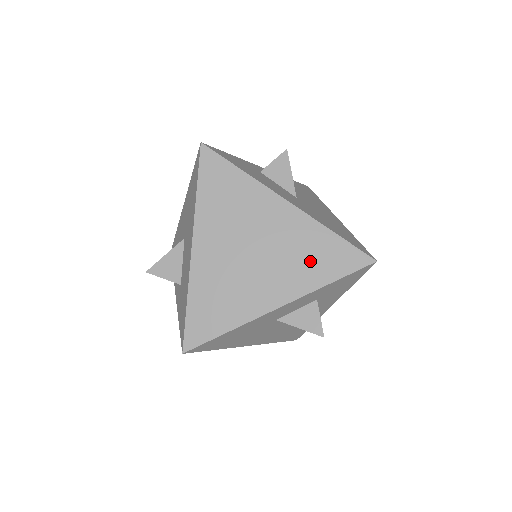
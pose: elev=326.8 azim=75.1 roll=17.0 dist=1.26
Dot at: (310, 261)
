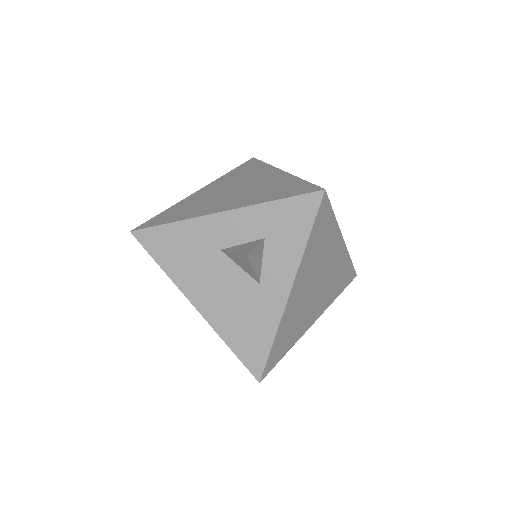
Dot at: (269, 192)
